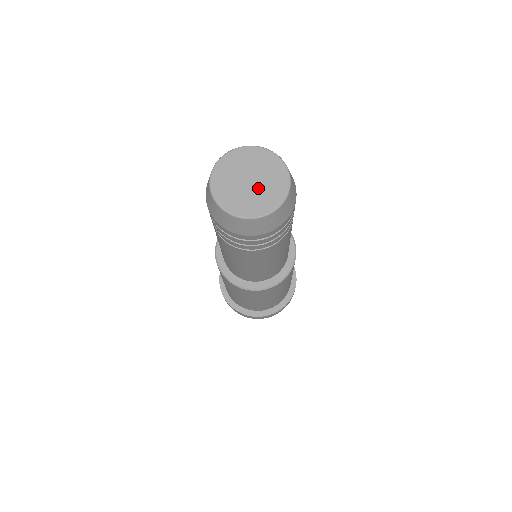
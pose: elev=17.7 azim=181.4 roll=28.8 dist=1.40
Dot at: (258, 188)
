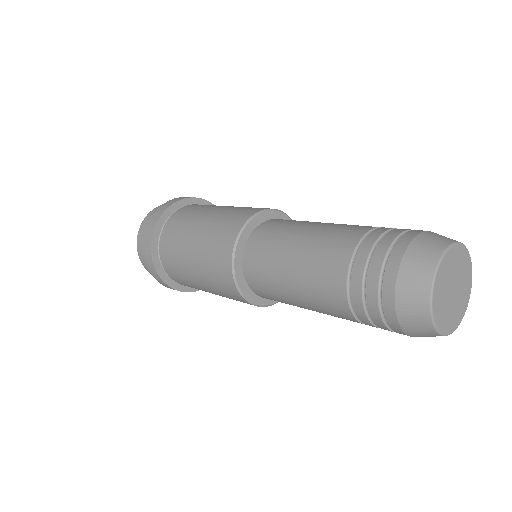
Dot at: (460, 284)
